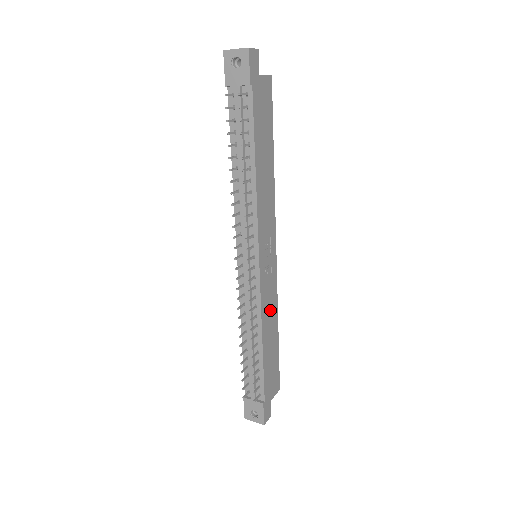
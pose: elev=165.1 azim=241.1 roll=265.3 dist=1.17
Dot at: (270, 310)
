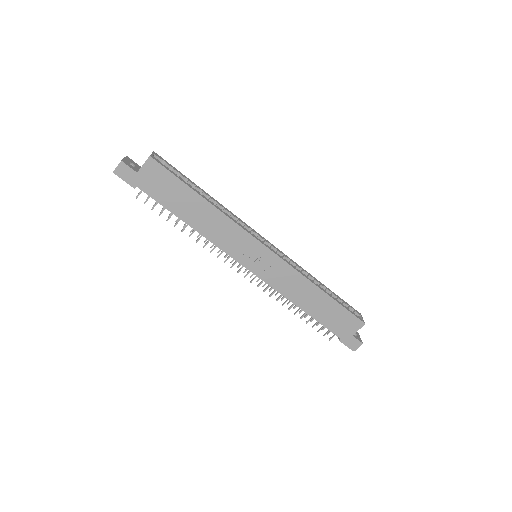
Dot at: (295, 286)
